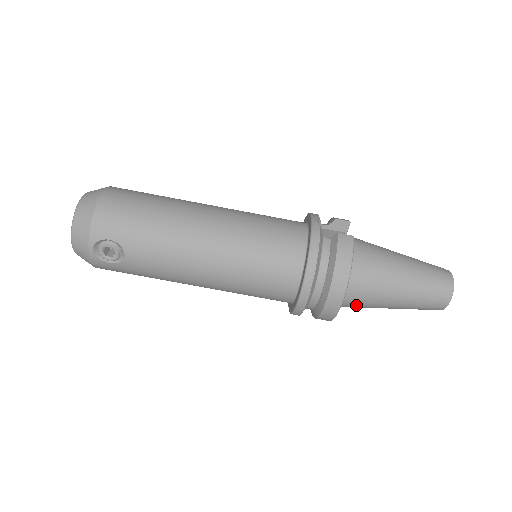
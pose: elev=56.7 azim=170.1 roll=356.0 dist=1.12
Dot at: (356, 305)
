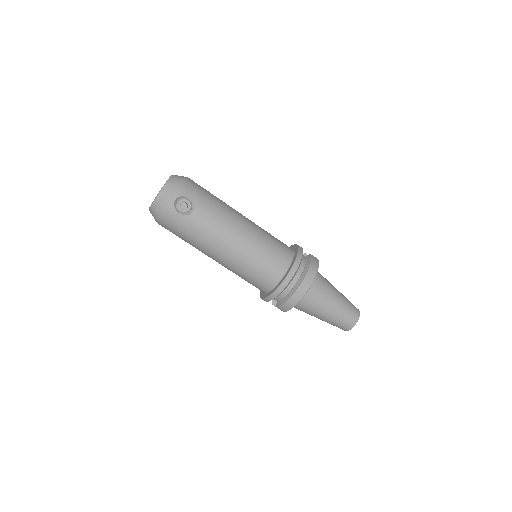
Dot at: (309, 303)
